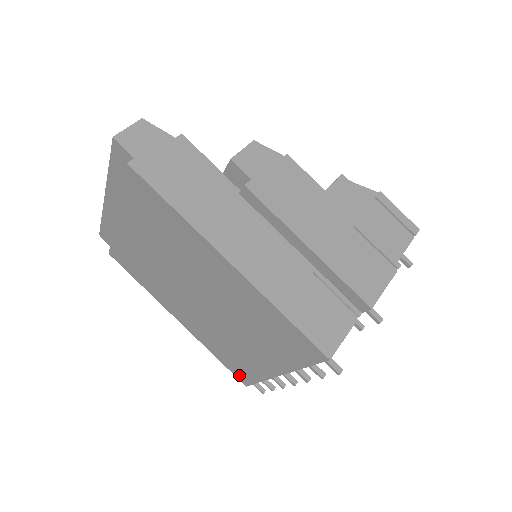
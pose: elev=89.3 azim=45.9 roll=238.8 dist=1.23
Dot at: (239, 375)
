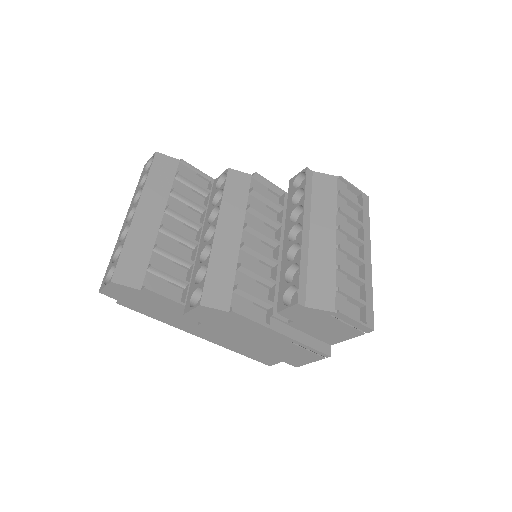
Dot at: occluded
